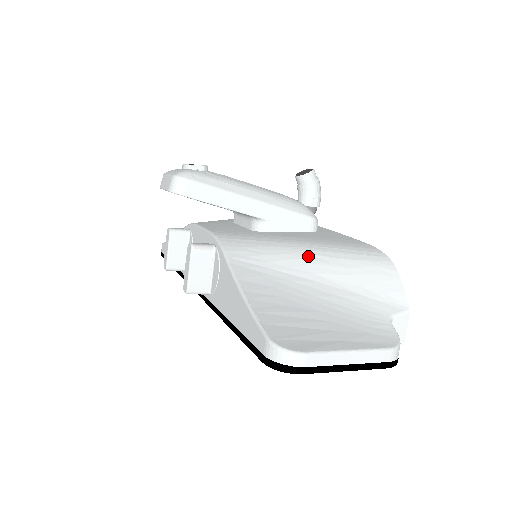
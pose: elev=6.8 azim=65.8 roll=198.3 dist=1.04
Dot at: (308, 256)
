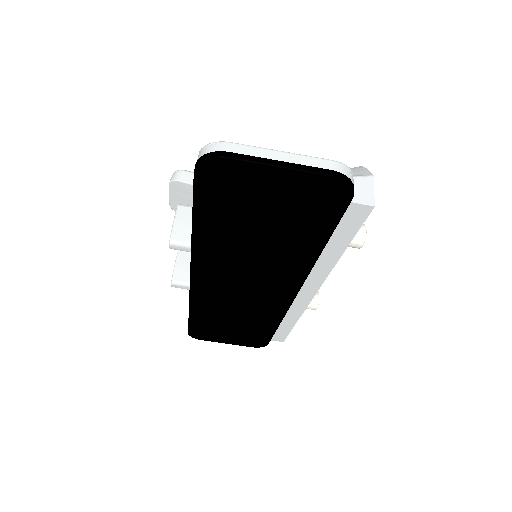
Dot at: occluded
